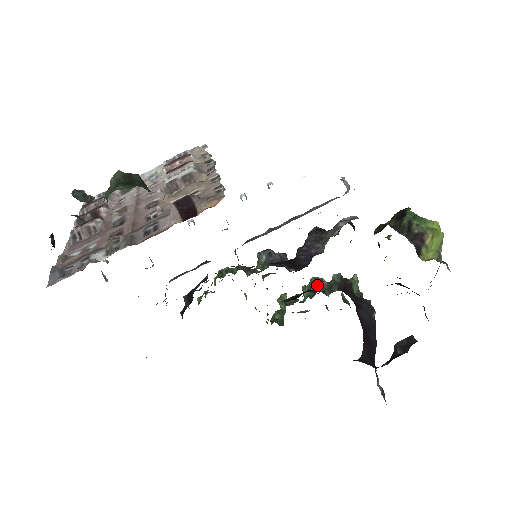
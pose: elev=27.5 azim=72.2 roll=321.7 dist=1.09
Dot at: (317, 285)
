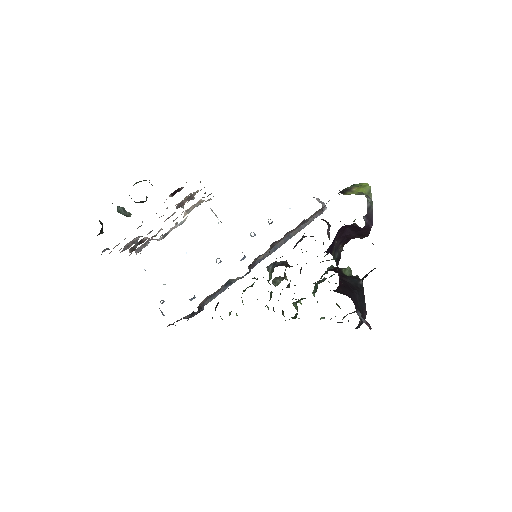
Dot at: (318, 281)
